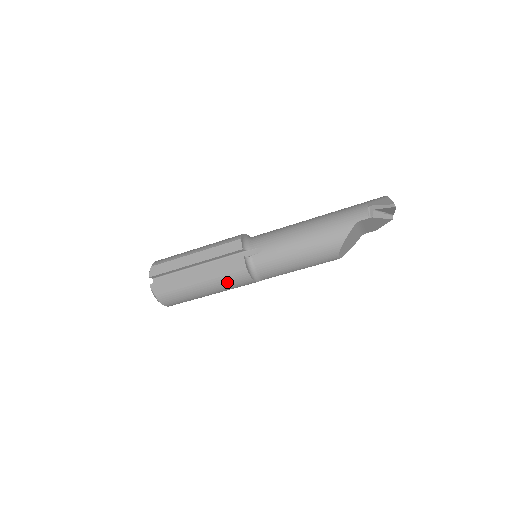
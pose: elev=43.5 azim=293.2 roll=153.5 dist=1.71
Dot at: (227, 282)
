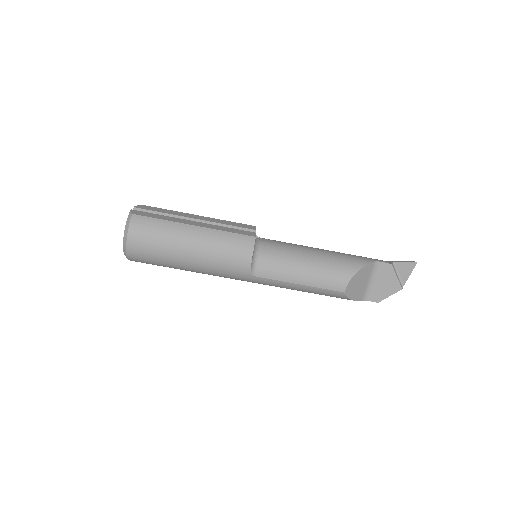
Dot at: (224, 243)
